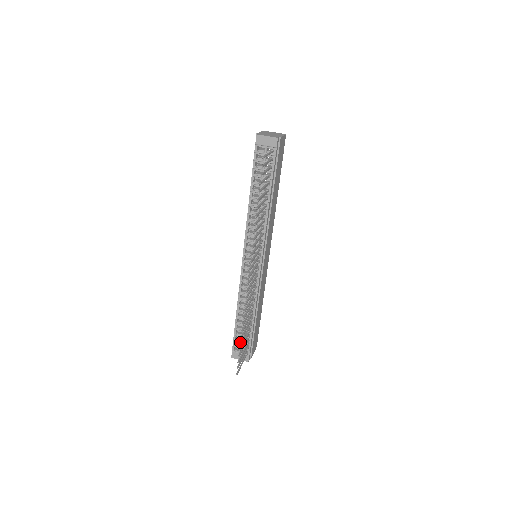
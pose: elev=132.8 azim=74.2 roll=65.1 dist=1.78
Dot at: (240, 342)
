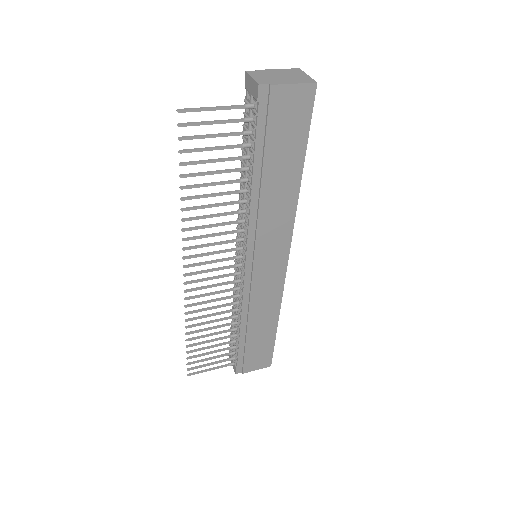
Dot at: (189, 344)
